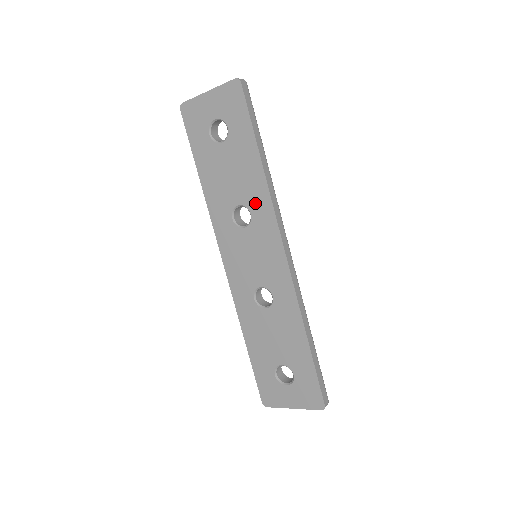
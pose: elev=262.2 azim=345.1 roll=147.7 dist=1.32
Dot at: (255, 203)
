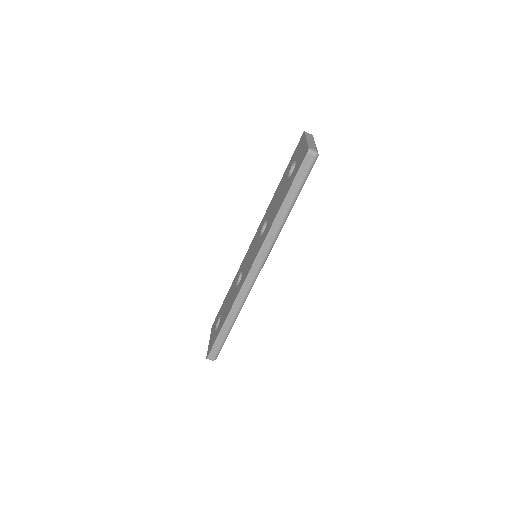
Dot at: (267, 228)
